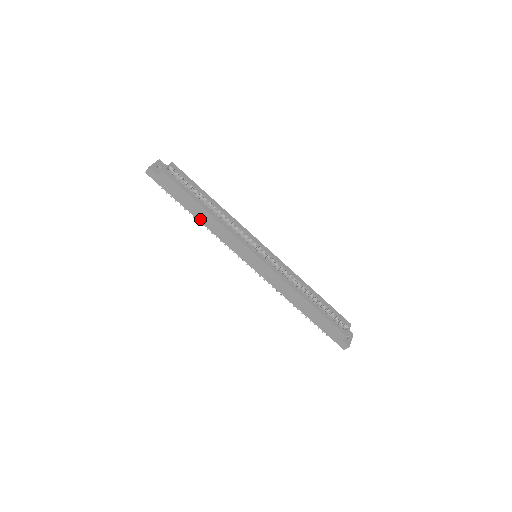
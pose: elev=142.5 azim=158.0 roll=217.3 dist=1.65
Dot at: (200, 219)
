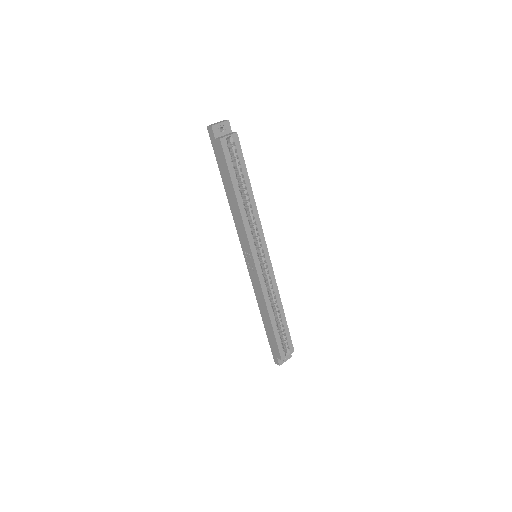
Dot at: (229, 198)
